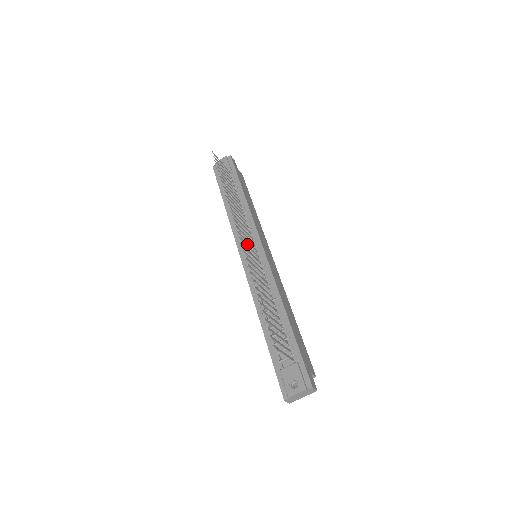
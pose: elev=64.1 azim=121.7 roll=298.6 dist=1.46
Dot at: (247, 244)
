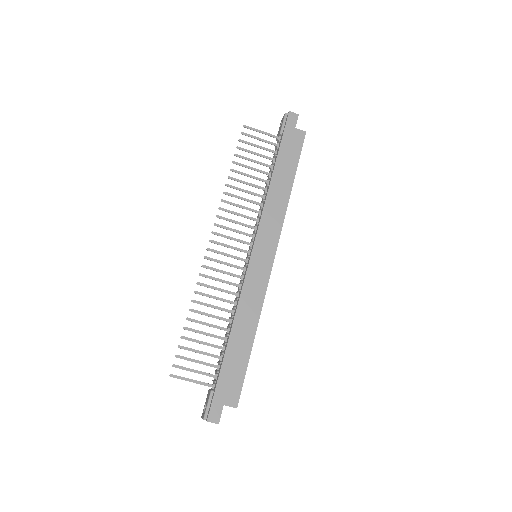
Dot at: (250, 242)
